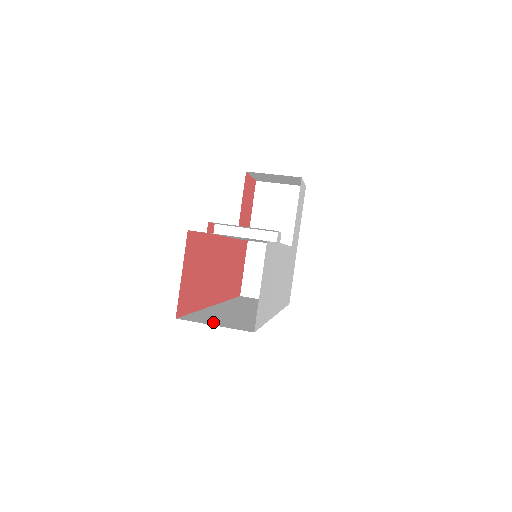
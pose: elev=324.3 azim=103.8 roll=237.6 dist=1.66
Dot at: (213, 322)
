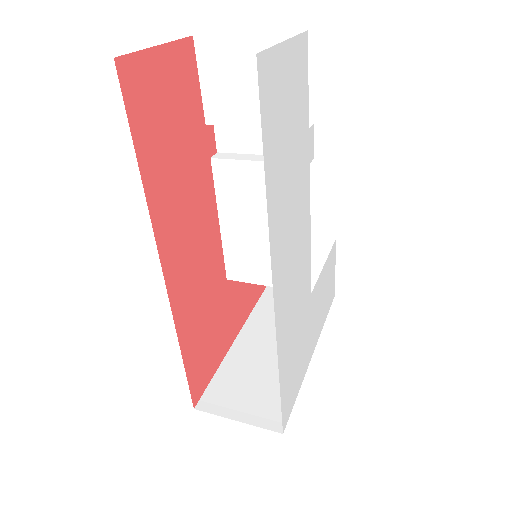
Dot at: occluded
